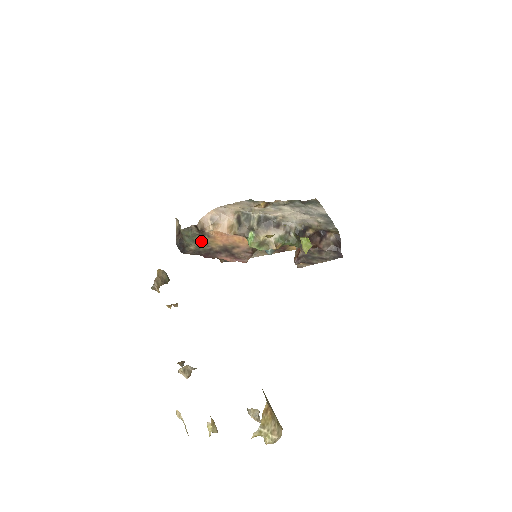
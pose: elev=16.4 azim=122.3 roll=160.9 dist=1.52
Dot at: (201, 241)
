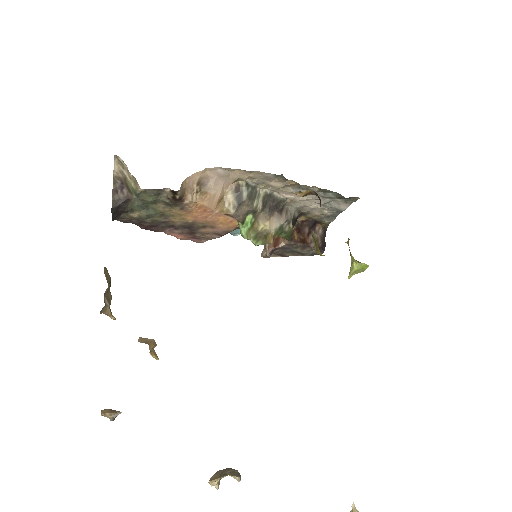
Dot at: (161, 211)
